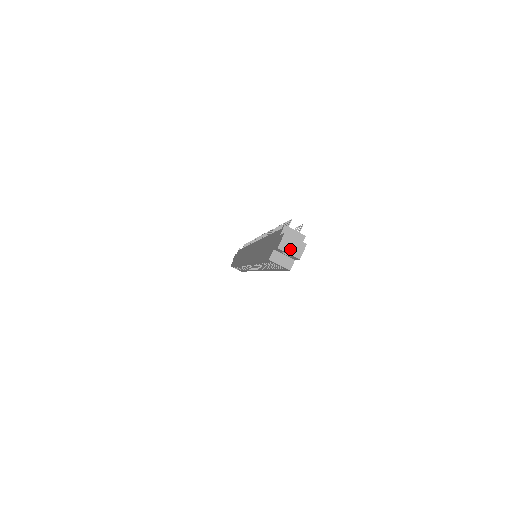
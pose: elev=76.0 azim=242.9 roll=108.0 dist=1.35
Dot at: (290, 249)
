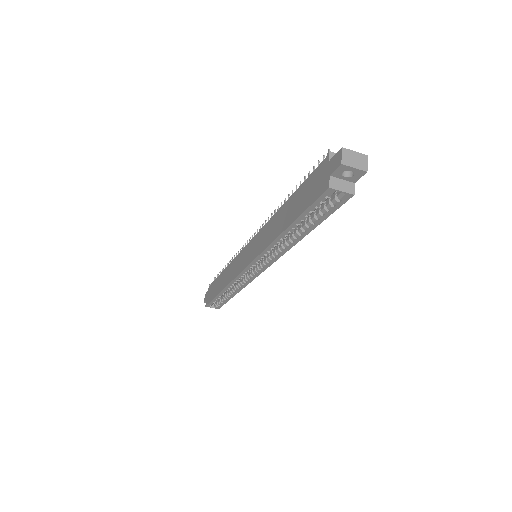
Dot at: (354, 163)
